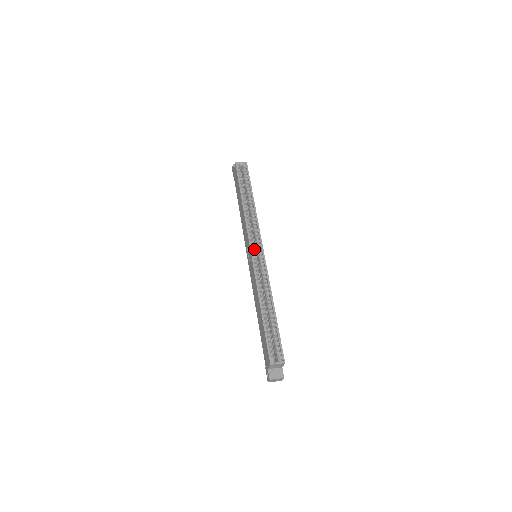
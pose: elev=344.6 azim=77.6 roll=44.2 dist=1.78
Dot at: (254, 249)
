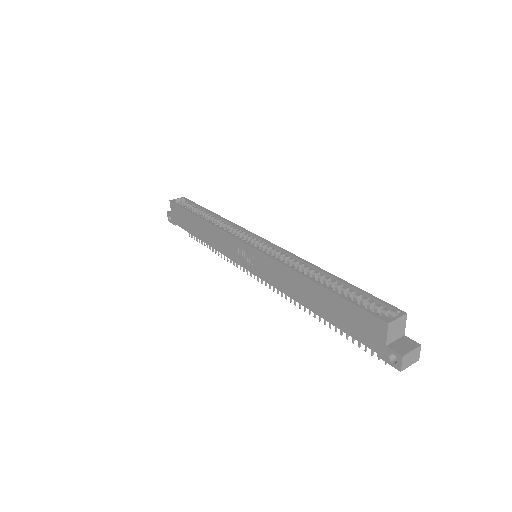
Dot at: (249, 243)
